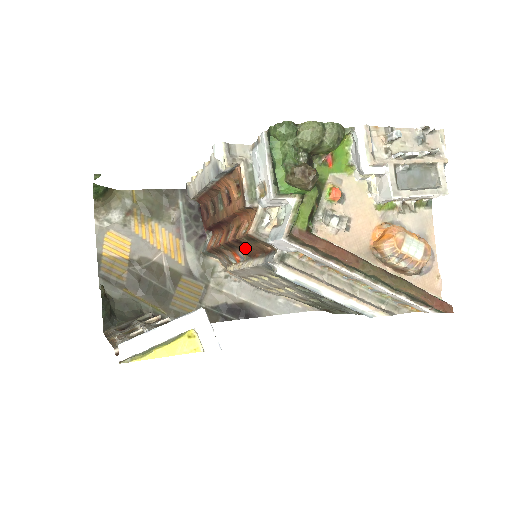
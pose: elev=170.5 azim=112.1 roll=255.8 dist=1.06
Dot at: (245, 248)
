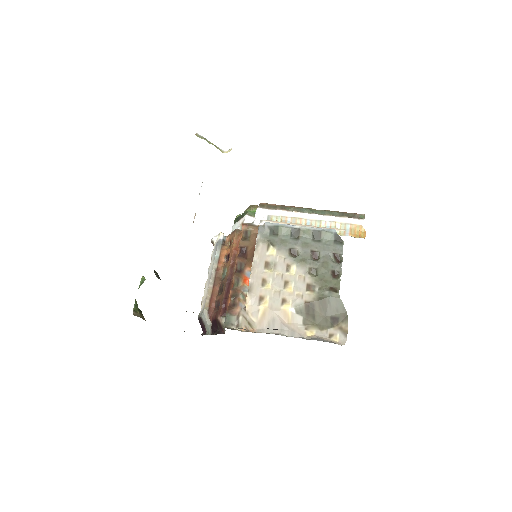
Dot at: (248, 259)
